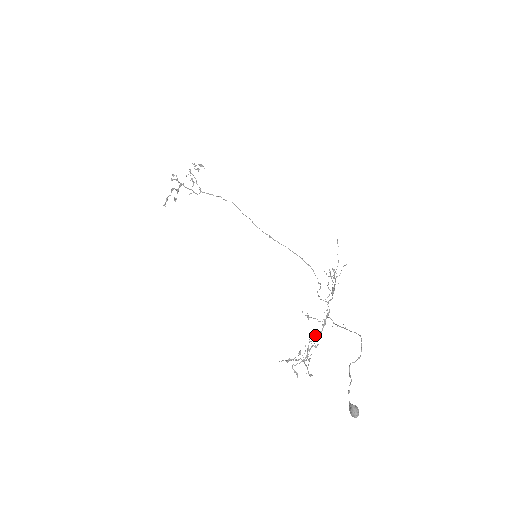
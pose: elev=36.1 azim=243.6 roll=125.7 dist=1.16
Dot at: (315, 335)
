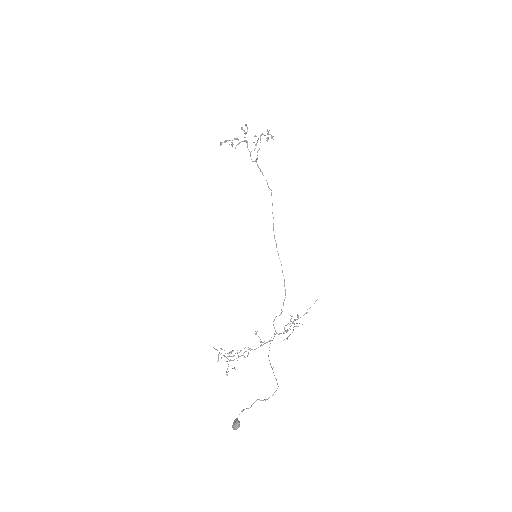
Dot at: occluded
